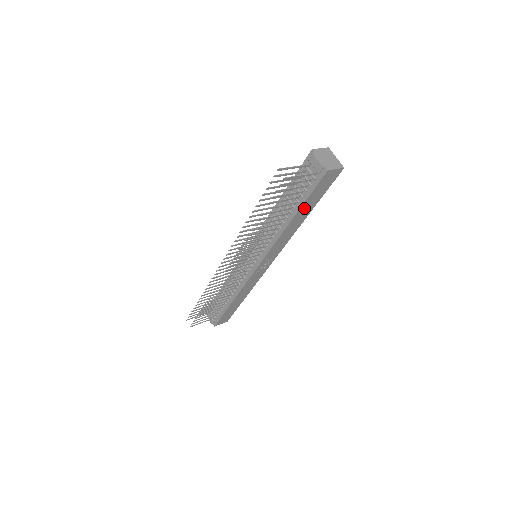
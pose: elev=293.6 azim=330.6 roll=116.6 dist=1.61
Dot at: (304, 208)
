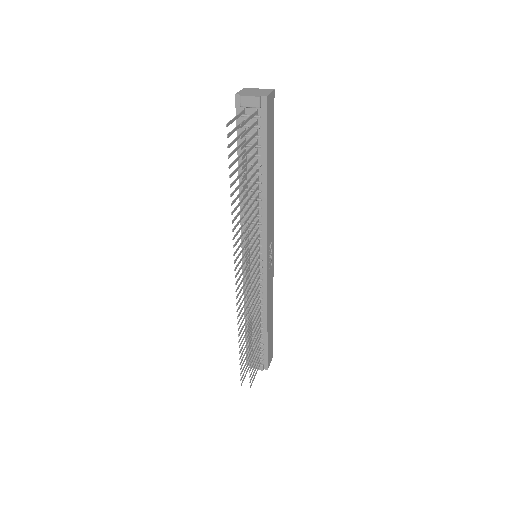
Dot at: (268, 159)
